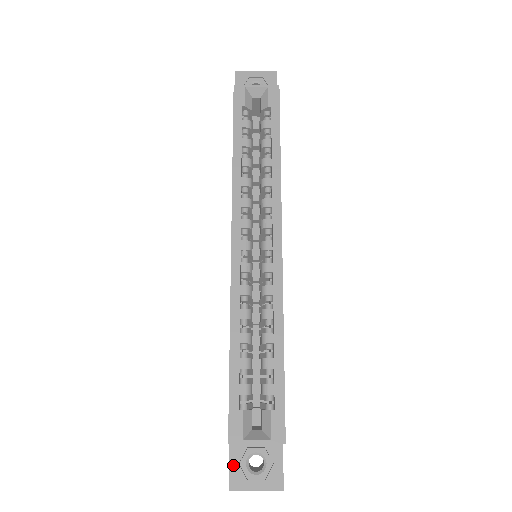
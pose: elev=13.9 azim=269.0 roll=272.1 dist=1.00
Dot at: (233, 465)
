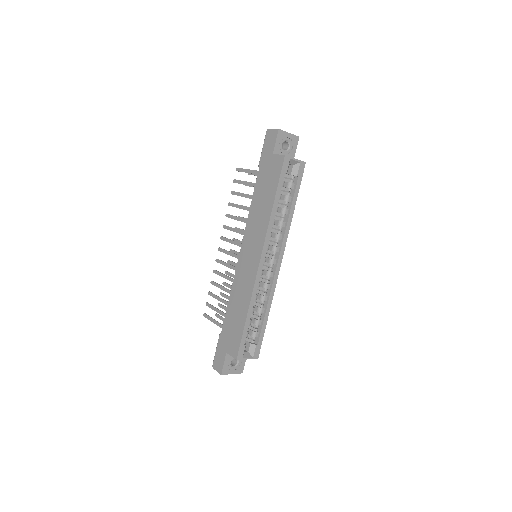
Dot at: (225, 364)
